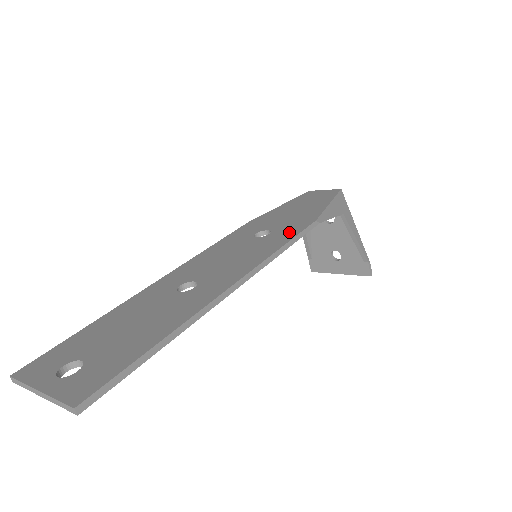
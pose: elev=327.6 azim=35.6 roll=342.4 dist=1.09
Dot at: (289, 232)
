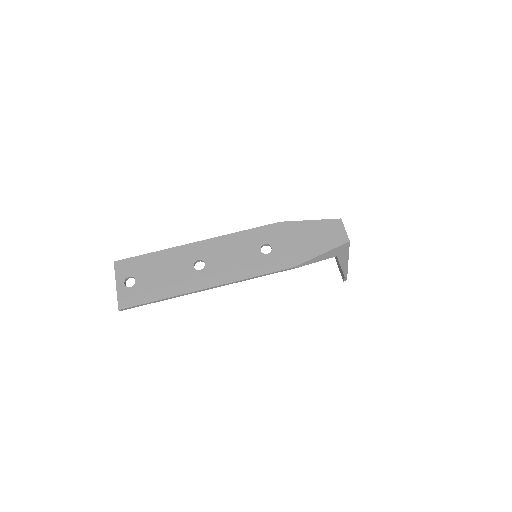
Dot at: (273, 265)
